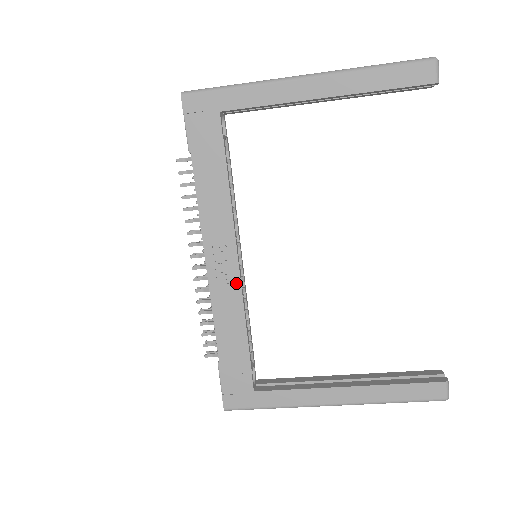
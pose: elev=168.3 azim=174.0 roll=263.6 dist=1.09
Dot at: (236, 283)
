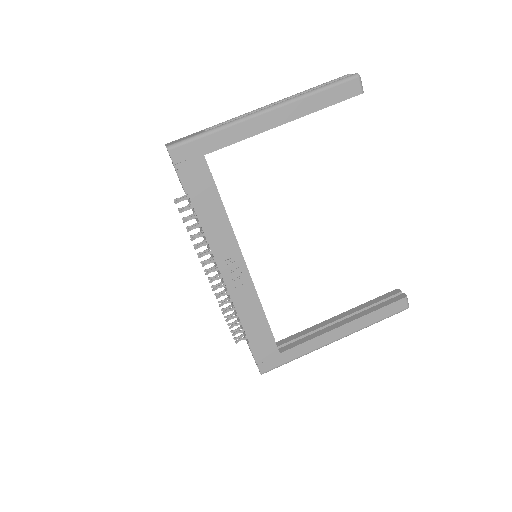
Dot at: (249, 282)
